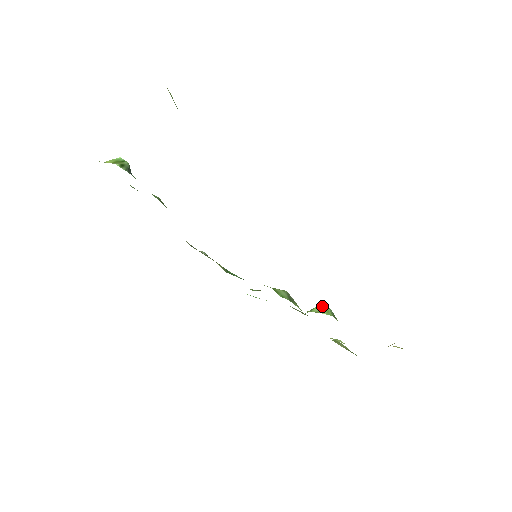
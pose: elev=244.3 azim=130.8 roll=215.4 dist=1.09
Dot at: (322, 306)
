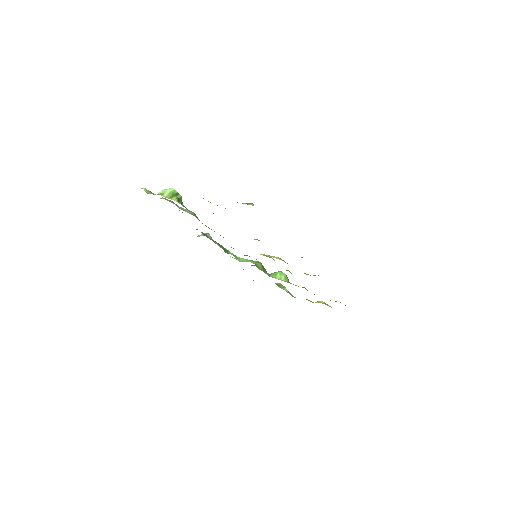
Dot at: (282, 273)
